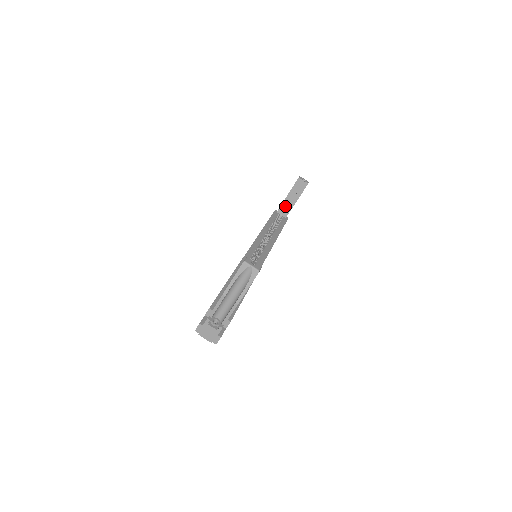
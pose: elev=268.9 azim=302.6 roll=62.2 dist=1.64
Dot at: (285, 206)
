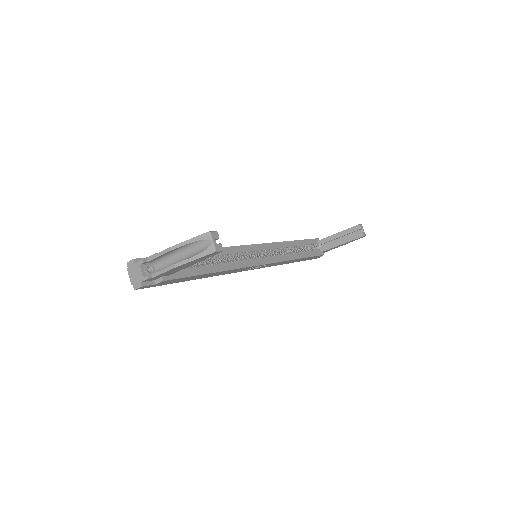
Dot at: (329, 241)
